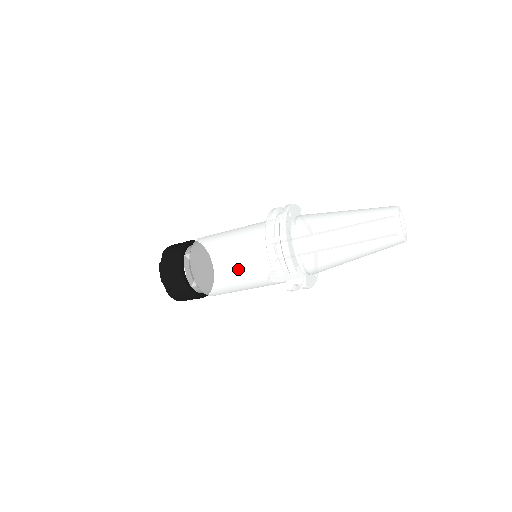
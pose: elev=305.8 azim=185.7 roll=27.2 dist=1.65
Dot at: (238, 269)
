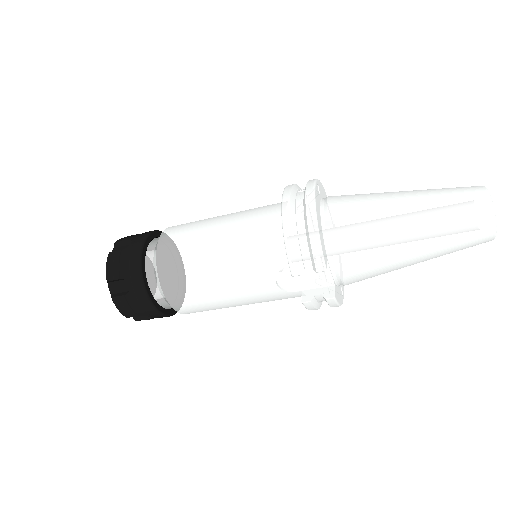
Dot at: (230, 263)
